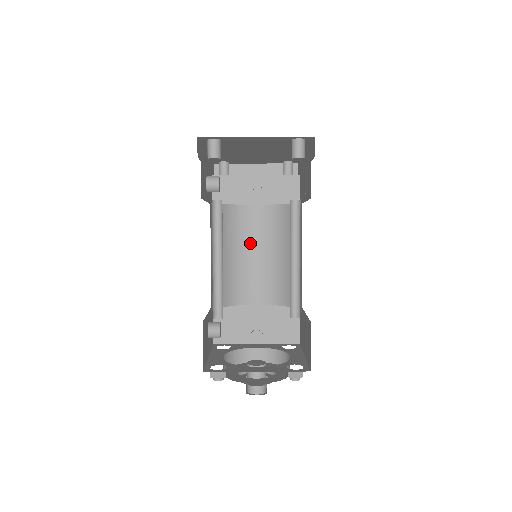
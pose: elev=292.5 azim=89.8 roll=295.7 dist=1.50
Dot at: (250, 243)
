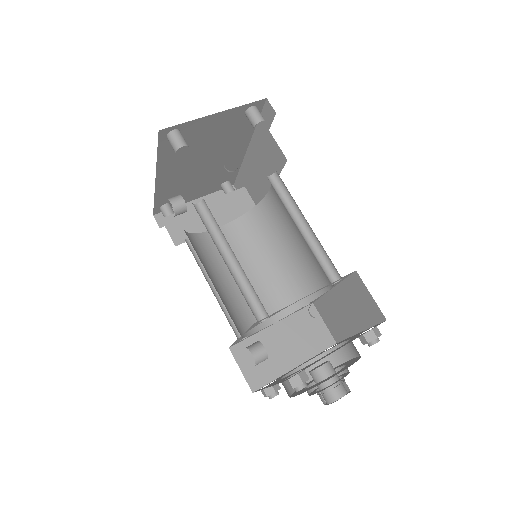
Dot at: occluded
